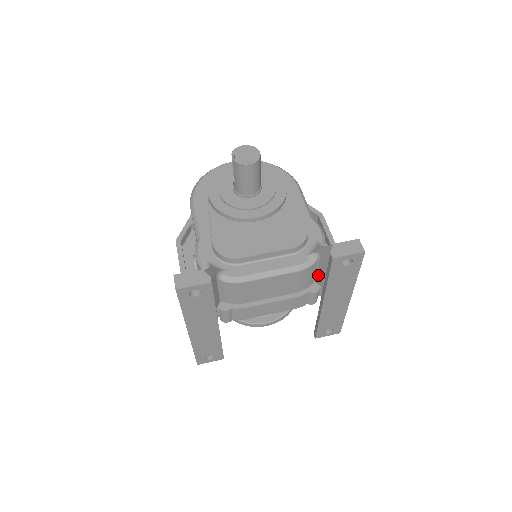
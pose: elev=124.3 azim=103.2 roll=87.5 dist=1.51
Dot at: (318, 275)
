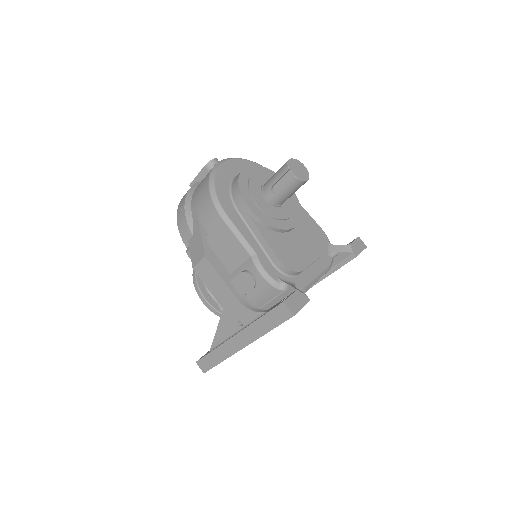
Dot at: occluded
